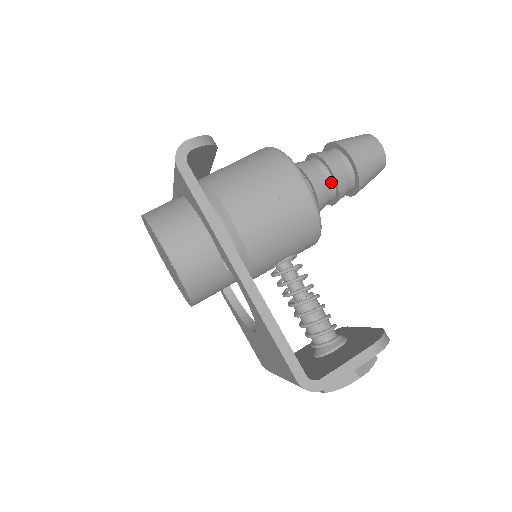
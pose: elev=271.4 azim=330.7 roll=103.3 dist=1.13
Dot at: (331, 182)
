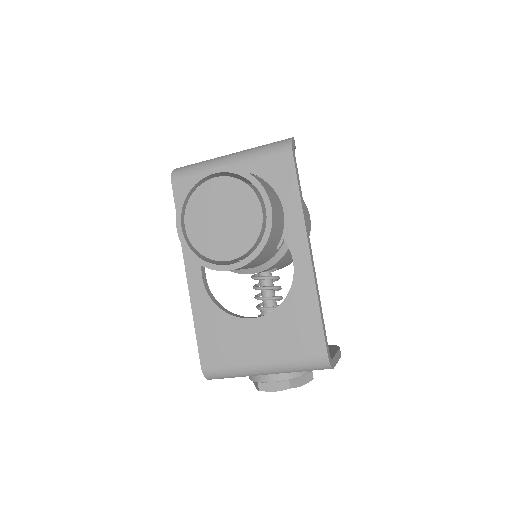
Dot at: occluded
